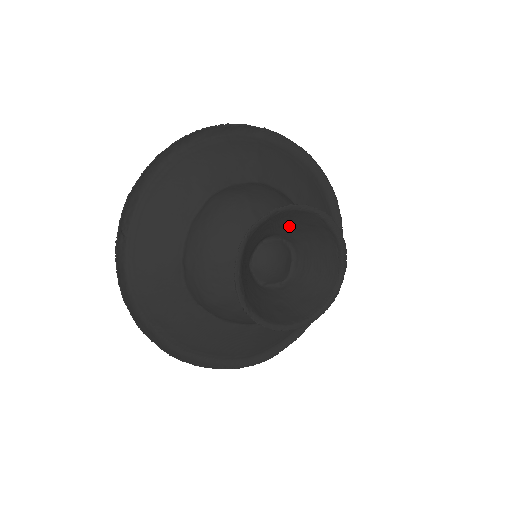
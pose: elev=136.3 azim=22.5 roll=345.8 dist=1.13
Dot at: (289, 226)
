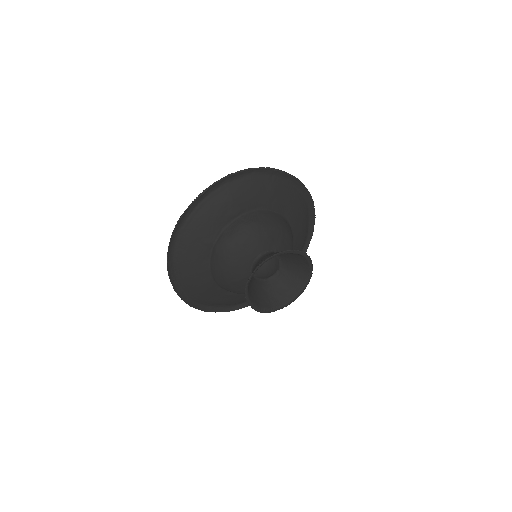
Dot at: (269, 255)
